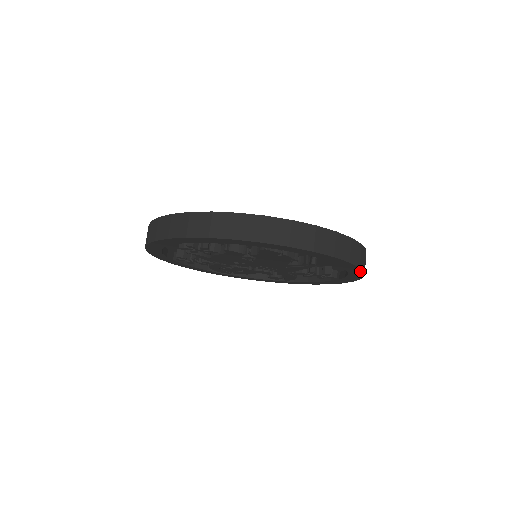
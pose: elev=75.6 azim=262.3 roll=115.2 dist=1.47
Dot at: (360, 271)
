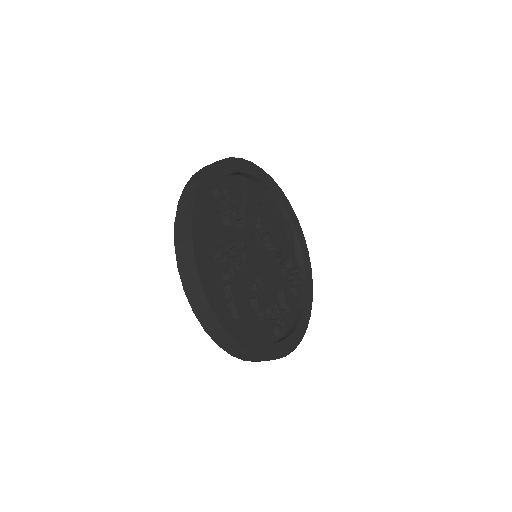
Dot at: occluded
